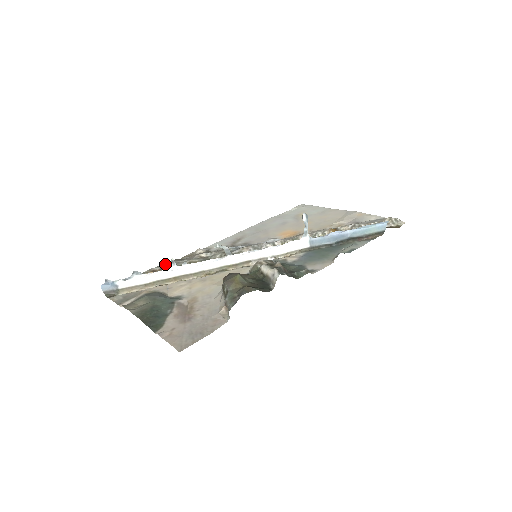
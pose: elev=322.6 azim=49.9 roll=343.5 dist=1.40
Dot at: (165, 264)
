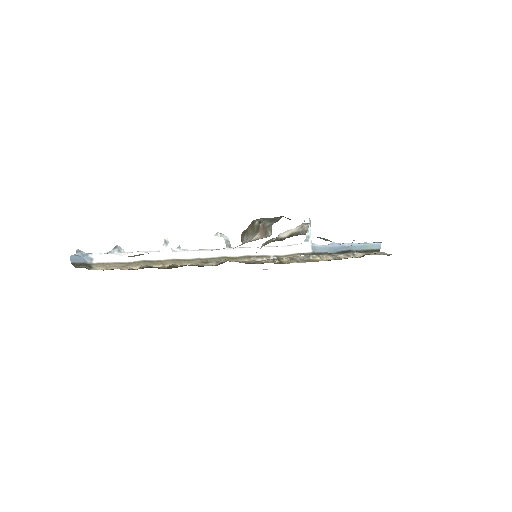
Dot at: occluded
